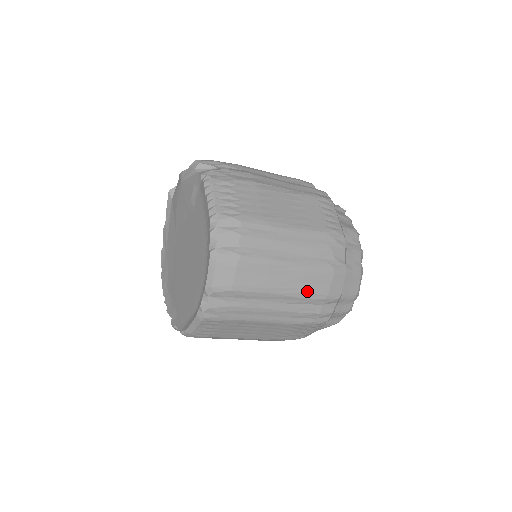
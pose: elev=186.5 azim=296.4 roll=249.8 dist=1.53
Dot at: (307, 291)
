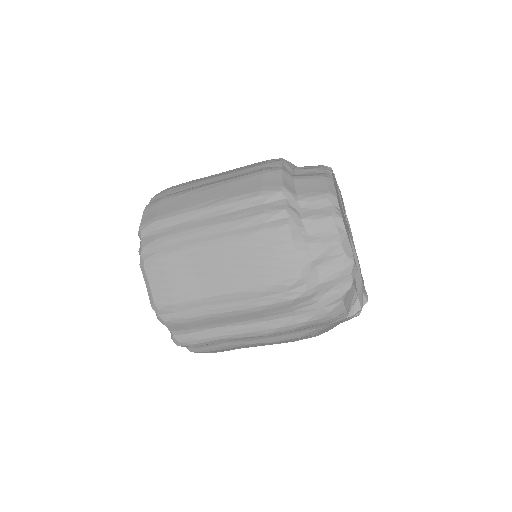
Dot at: (234, 195)
